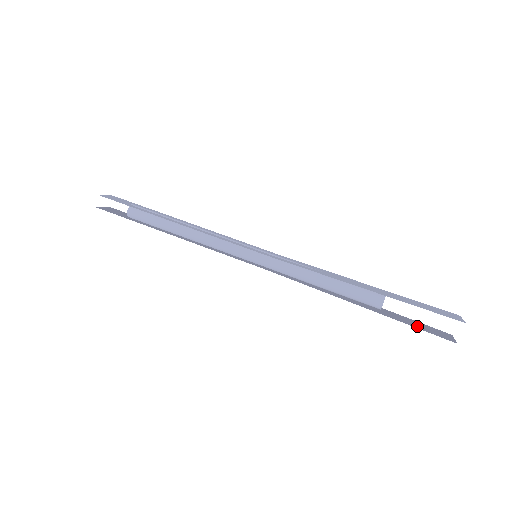
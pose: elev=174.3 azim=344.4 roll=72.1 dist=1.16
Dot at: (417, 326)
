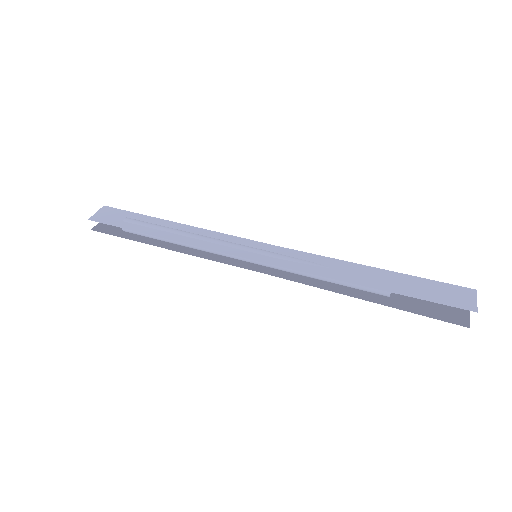
Dot at: (428, 311)
